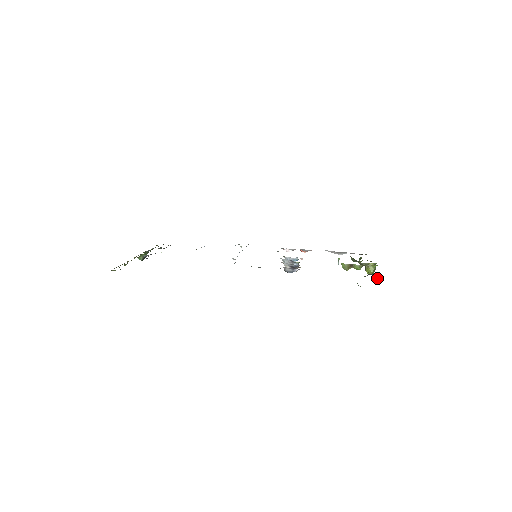
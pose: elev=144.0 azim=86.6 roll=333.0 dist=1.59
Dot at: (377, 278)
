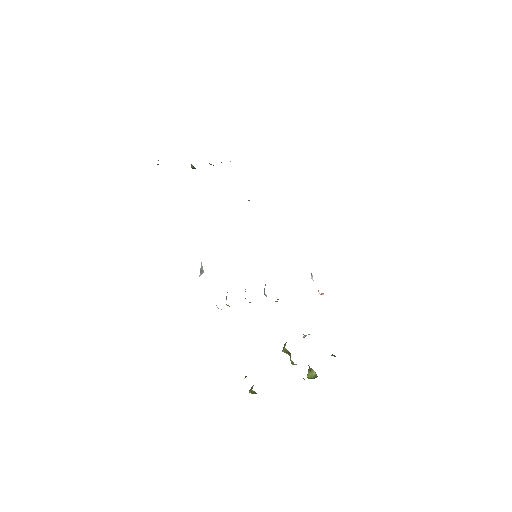
Dot at: occluded
